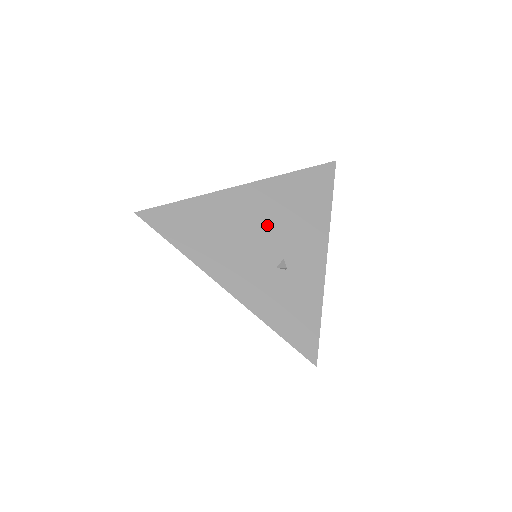
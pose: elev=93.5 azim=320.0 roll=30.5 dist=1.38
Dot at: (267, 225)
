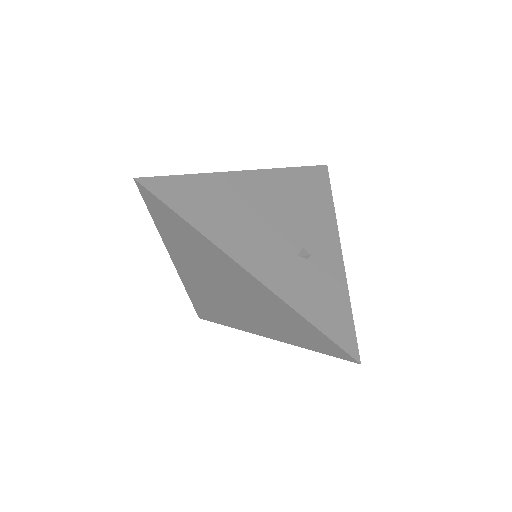
Dot at: (279, 212)
